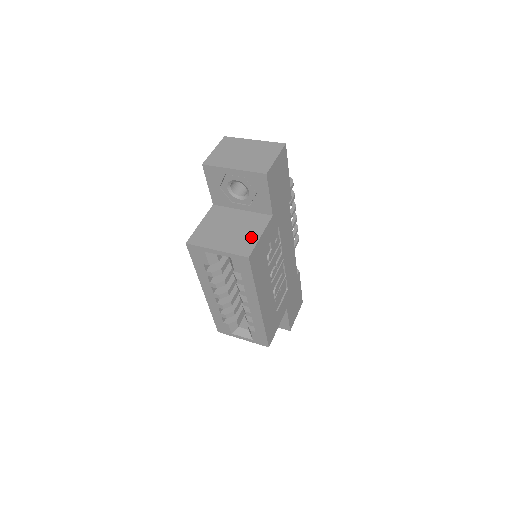
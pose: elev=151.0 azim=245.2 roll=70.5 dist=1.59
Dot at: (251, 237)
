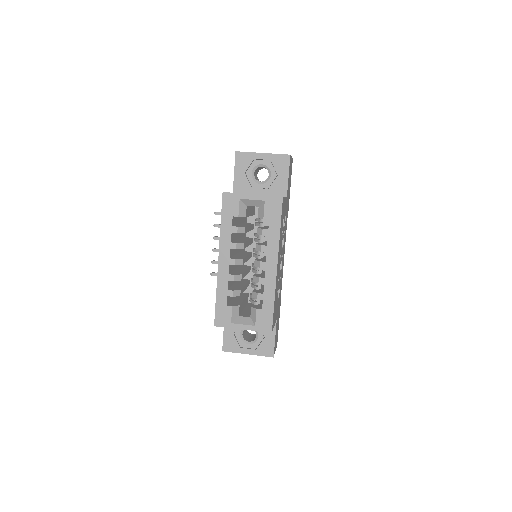
Dot at: occluded
